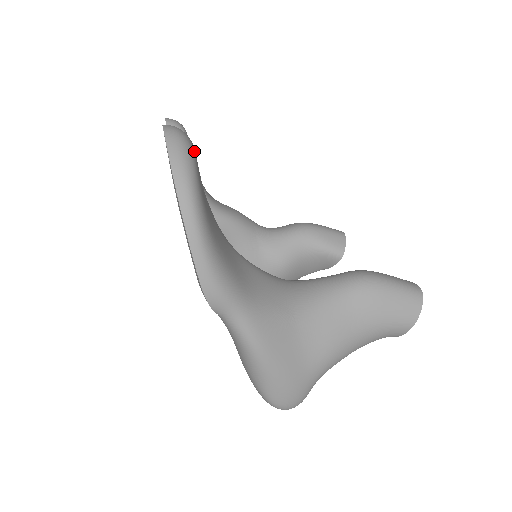
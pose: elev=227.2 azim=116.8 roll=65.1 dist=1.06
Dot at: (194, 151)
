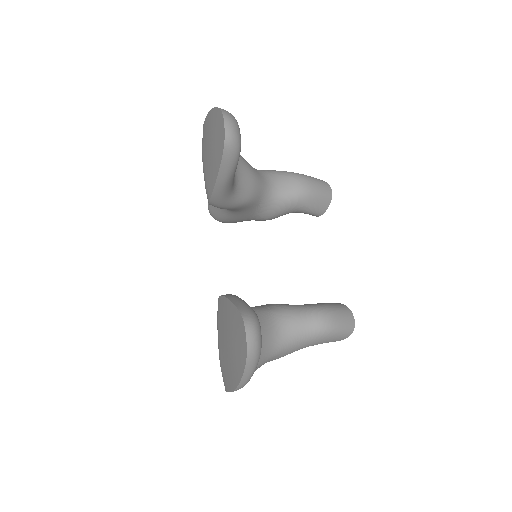
Dot at: (261, 347)
